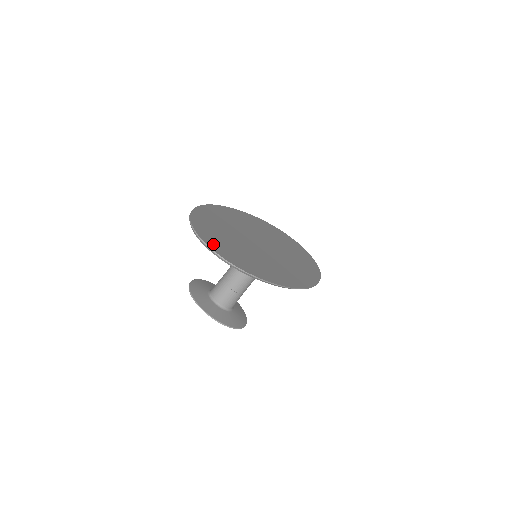
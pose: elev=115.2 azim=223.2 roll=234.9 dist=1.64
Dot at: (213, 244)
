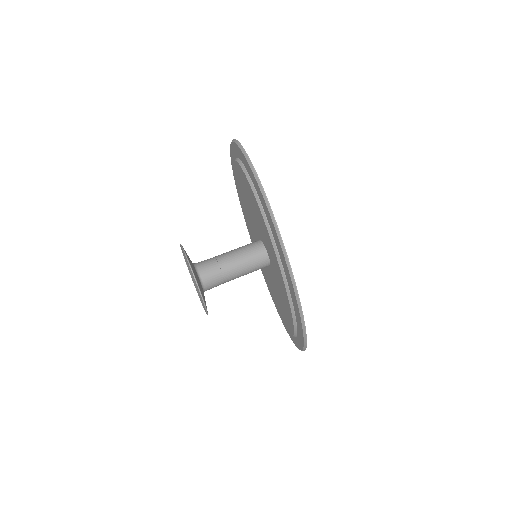
Dot at: occluded
